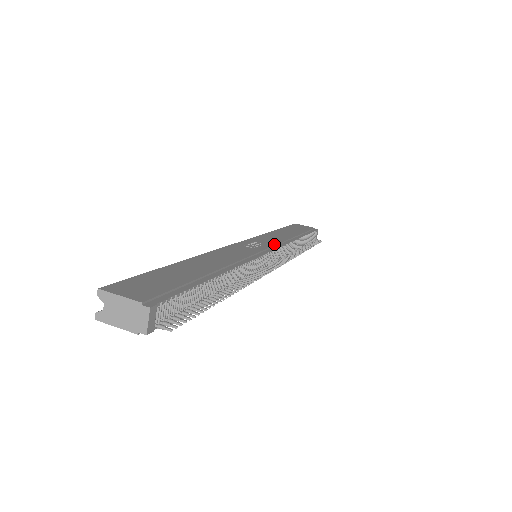
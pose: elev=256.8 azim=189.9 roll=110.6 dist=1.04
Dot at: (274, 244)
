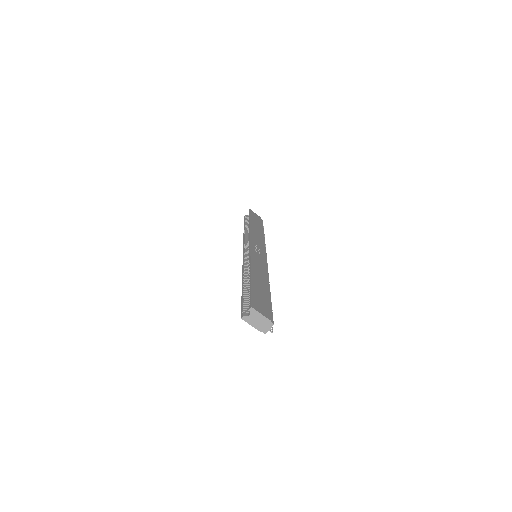
Dot at: (263, 248)
